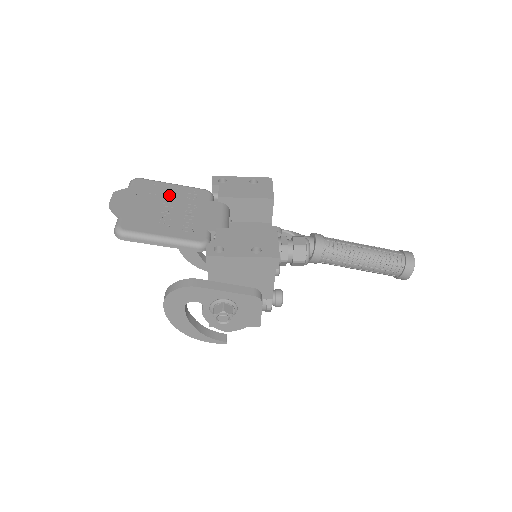
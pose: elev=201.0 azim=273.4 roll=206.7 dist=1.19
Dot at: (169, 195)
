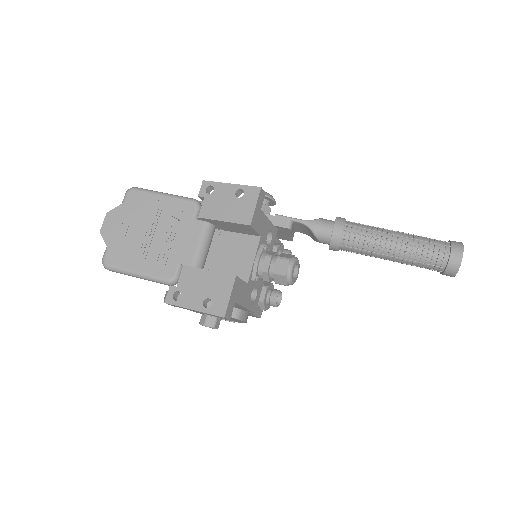
Dot at: (154, 214)
